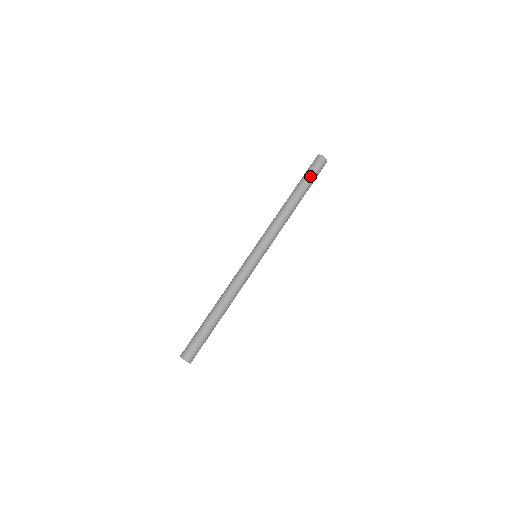
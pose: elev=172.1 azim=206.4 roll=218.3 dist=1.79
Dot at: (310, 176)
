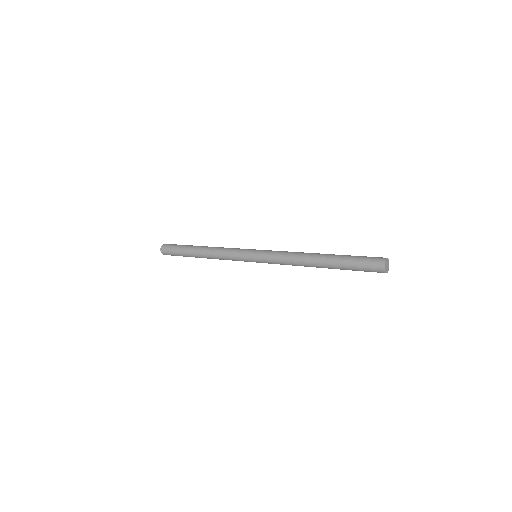
Dot at: (353, 262)
